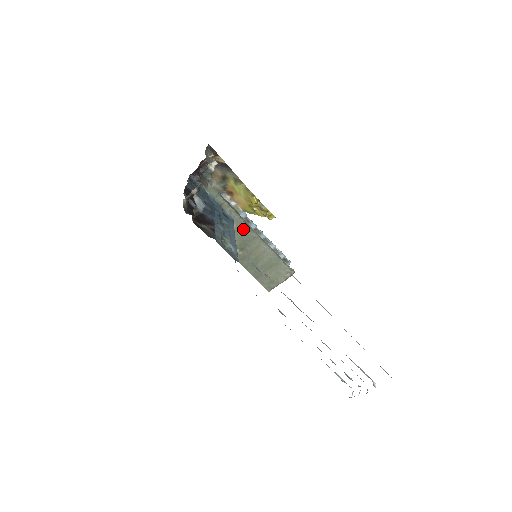
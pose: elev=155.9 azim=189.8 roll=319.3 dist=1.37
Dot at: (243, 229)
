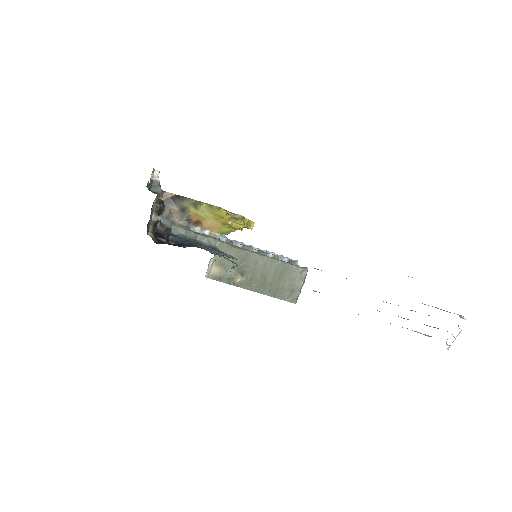
Dot at: (231, 252)
